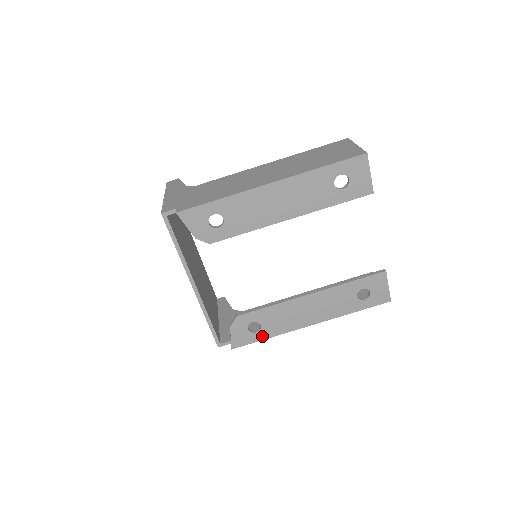
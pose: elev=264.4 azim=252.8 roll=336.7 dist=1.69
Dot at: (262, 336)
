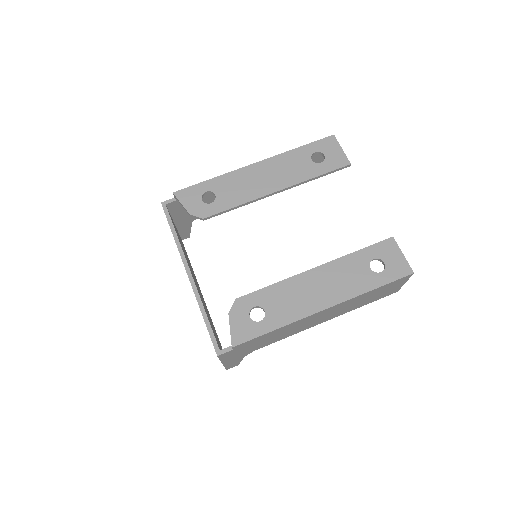
Dot at: (268, 326)
